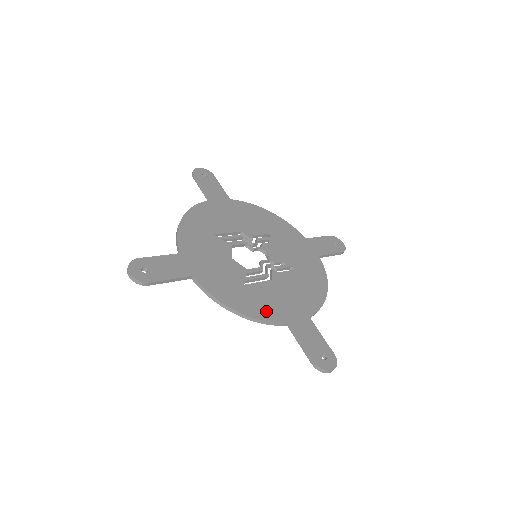
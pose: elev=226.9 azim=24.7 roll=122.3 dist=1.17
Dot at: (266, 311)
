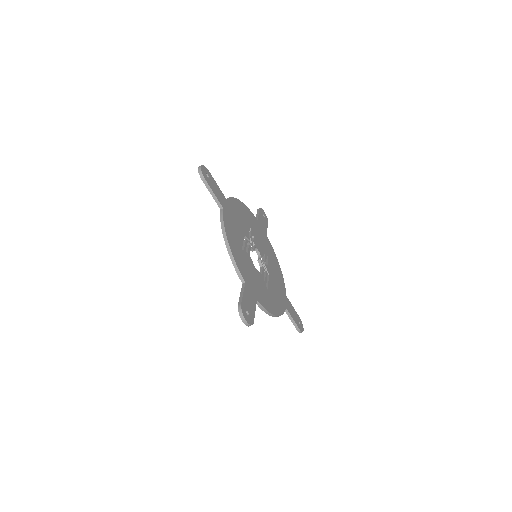
Dot at: (280, 306)
